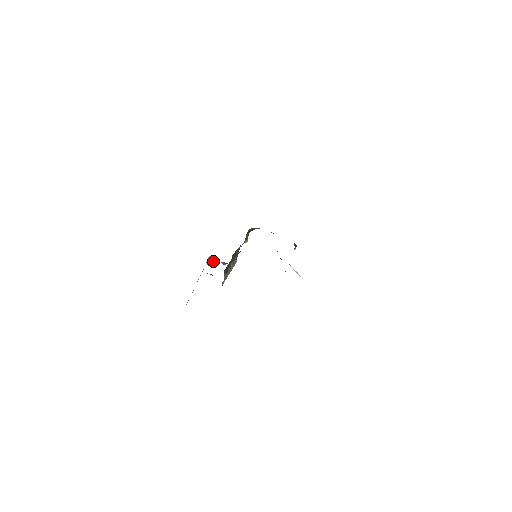
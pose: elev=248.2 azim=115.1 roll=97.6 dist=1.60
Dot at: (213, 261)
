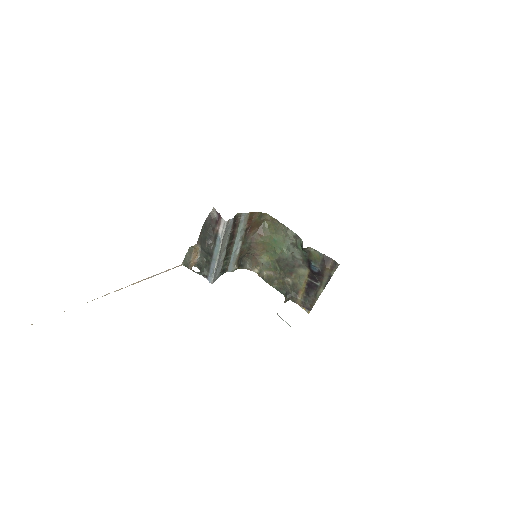
Dot at: (195, 254)
